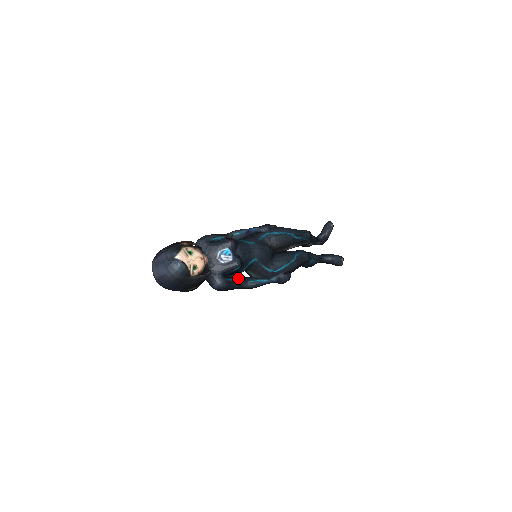
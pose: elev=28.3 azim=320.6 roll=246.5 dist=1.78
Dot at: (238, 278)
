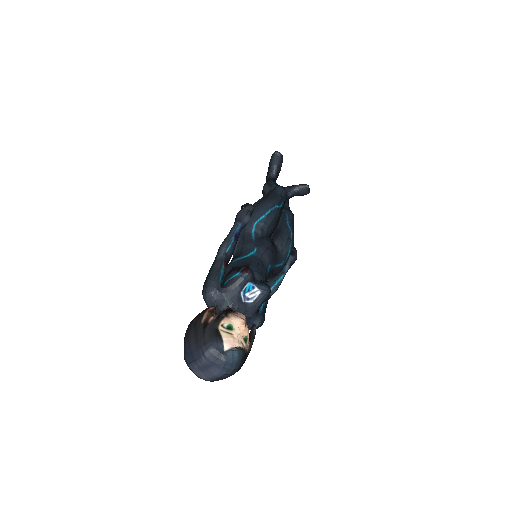
Dot at: occluded
